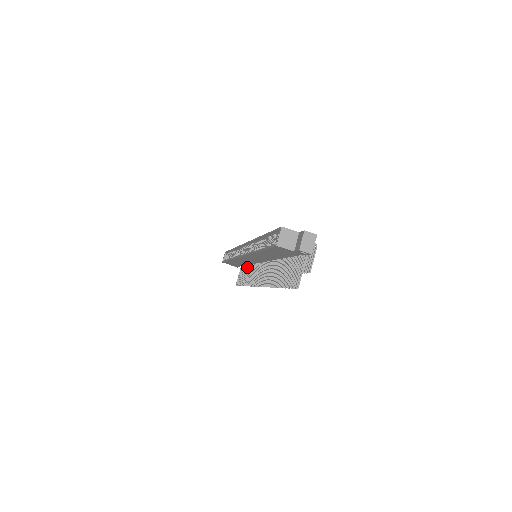
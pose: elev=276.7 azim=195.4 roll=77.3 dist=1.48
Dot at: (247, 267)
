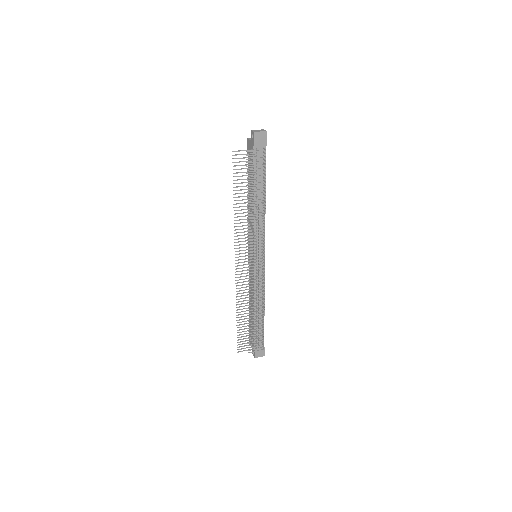
Dot at: occluded
